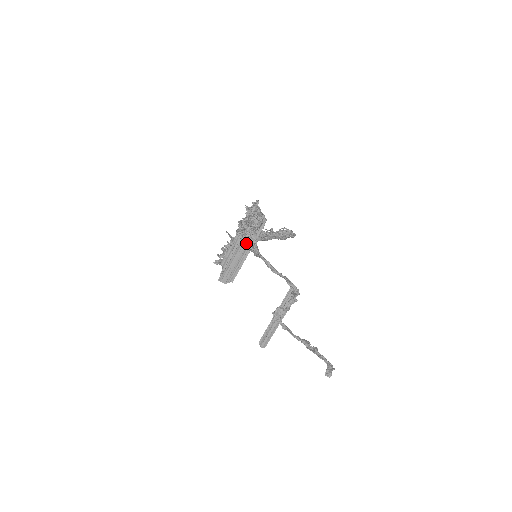
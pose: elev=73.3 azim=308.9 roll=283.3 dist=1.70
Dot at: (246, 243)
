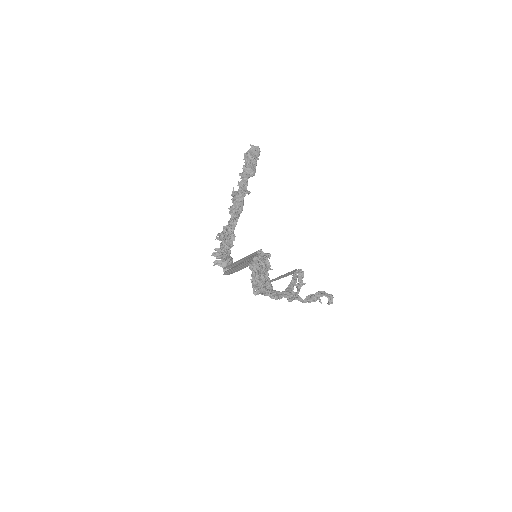
Dot at: (263, 292)
